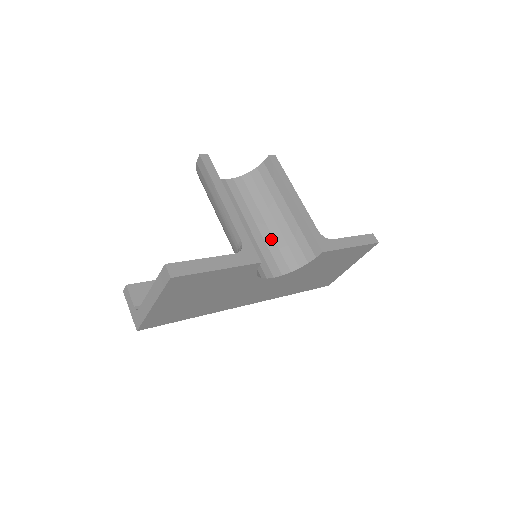
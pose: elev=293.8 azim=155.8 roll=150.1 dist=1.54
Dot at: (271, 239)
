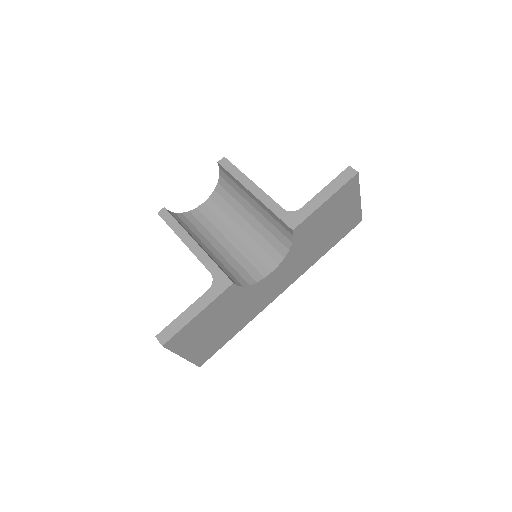
Dot at: (258, 235)
